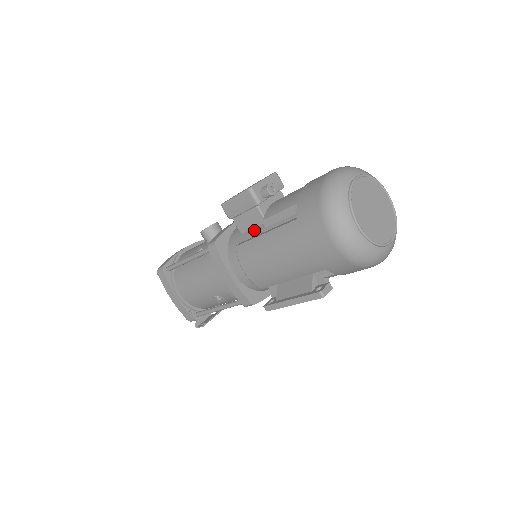
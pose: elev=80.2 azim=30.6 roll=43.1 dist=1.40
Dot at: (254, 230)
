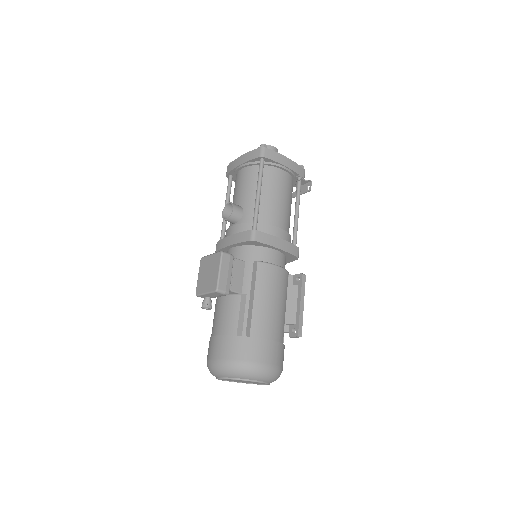
Dot at: occluded
